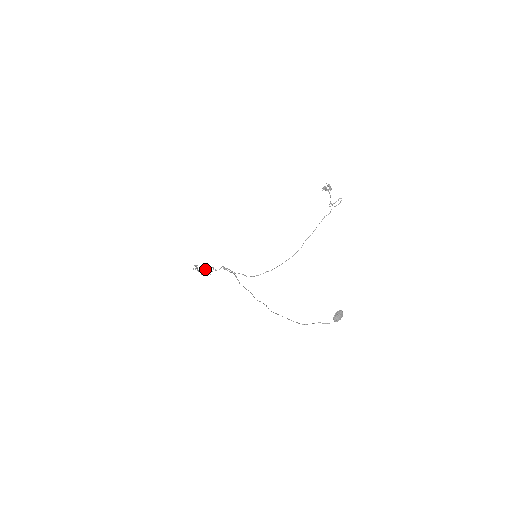
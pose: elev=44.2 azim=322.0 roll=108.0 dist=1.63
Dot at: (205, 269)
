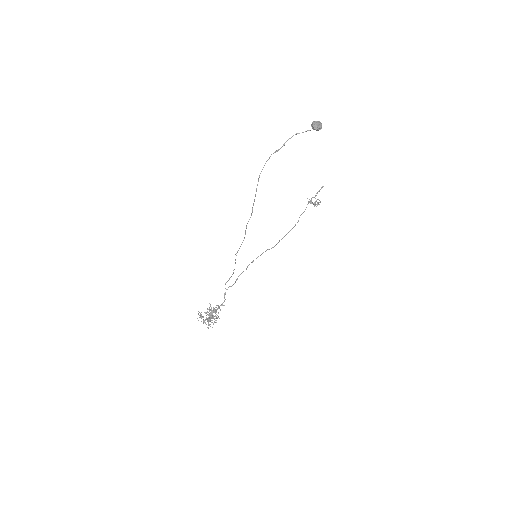
Dot at: (212, 316)
